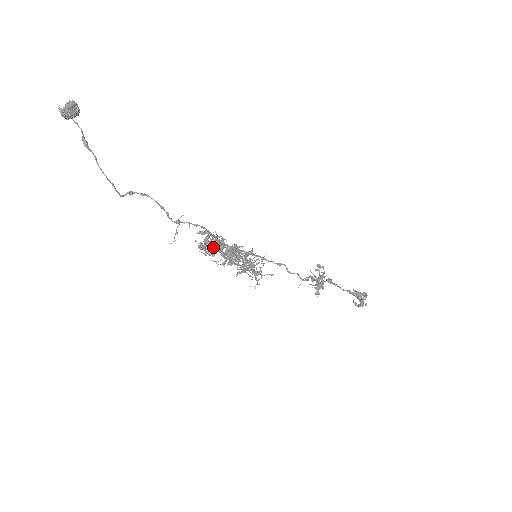
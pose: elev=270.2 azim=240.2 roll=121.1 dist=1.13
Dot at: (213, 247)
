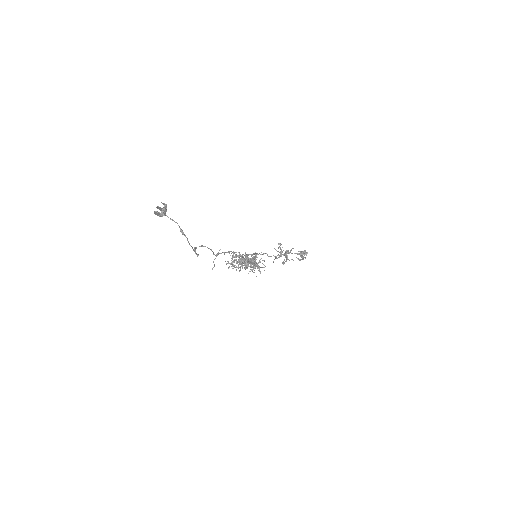
Dot at: (236, 262)
